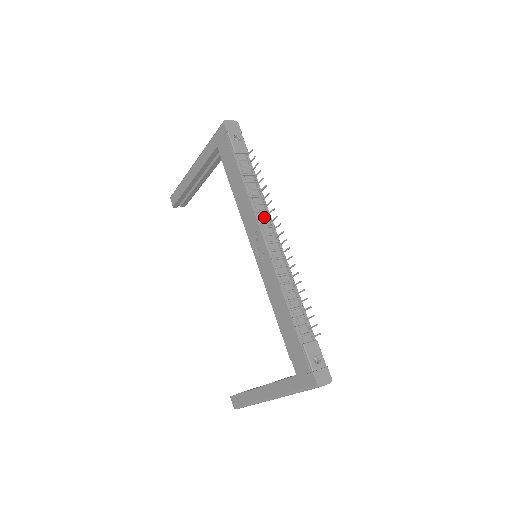
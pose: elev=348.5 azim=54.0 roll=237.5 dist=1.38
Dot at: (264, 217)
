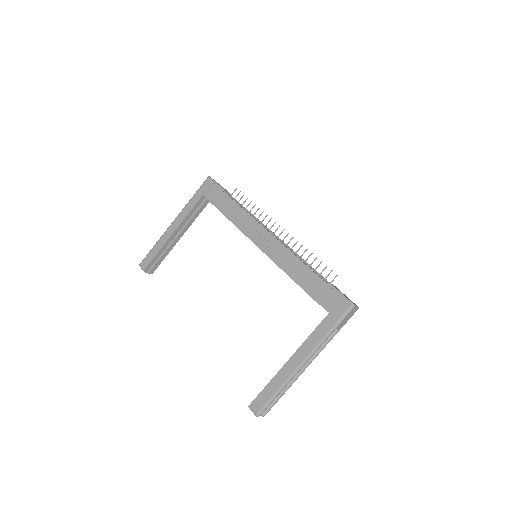
Dot at: (260, 223)
